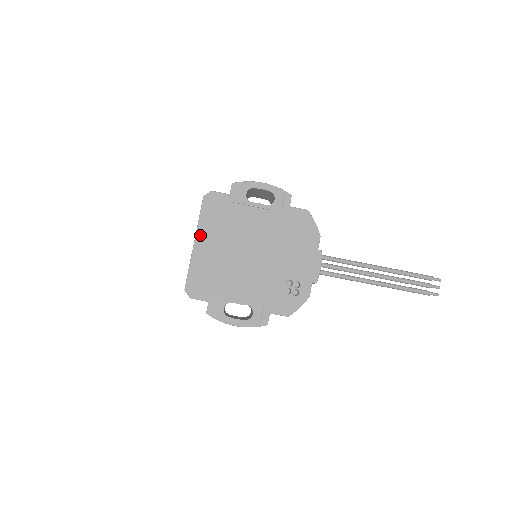
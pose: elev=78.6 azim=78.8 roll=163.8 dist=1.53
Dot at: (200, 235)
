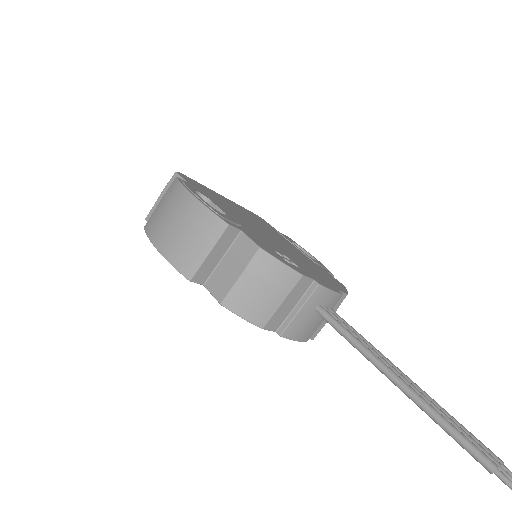
Dot at: (231, 201)
